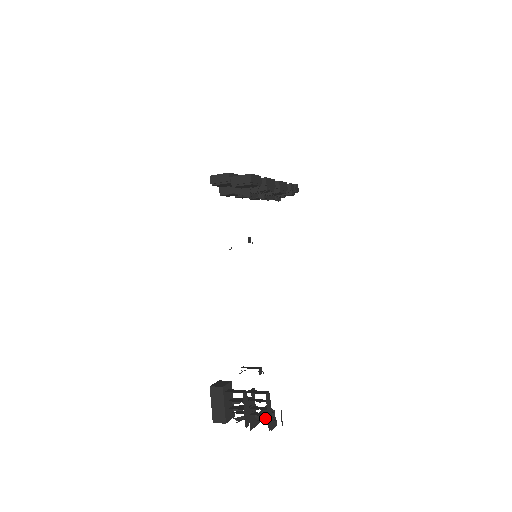
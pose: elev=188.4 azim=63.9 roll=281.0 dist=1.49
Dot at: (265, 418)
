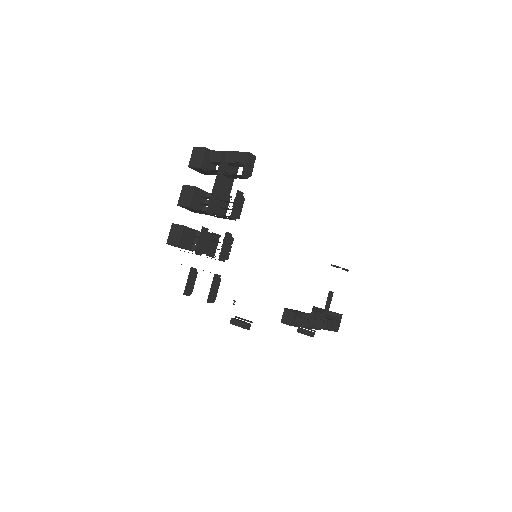
Dot at: (331, 319)
